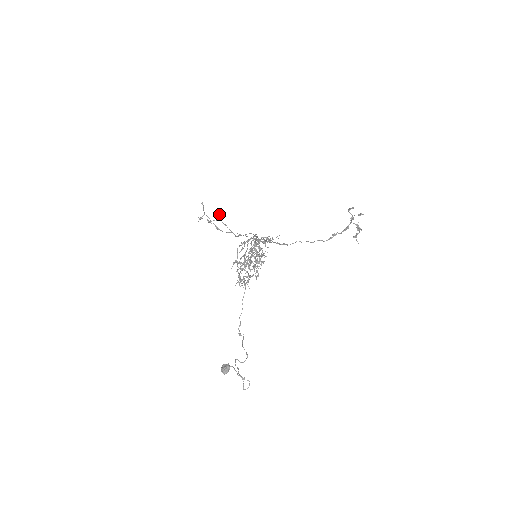
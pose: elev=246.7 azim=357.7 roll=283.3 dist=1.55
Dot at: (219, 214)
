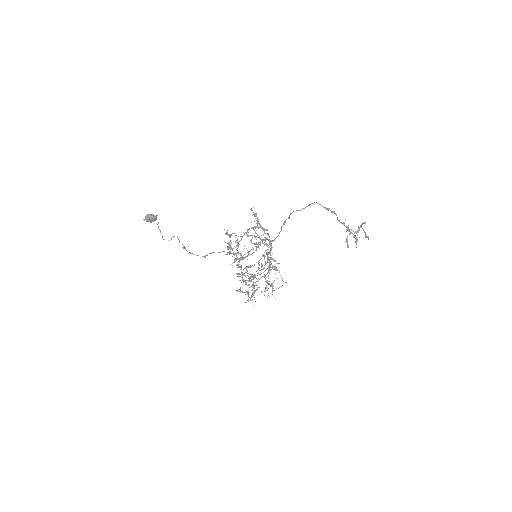
Dot at: (259, 262)
